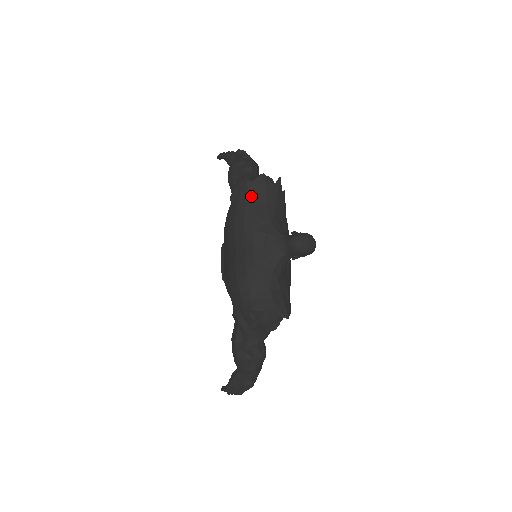
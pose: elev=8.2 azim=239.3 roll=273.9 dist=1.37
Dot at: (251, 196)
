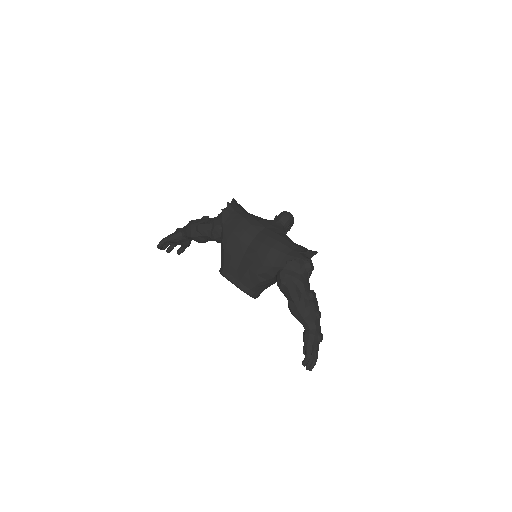
Dot at: (237, 210)
